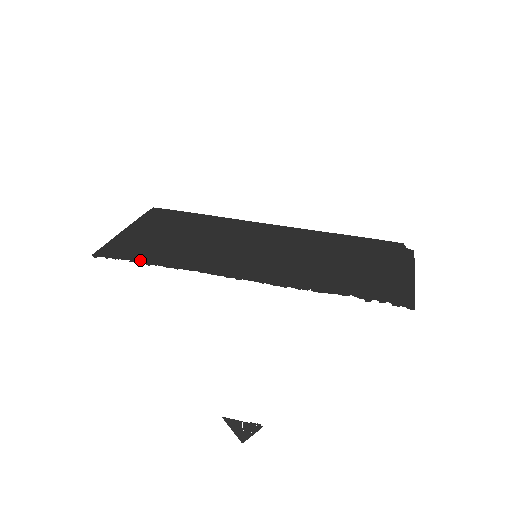
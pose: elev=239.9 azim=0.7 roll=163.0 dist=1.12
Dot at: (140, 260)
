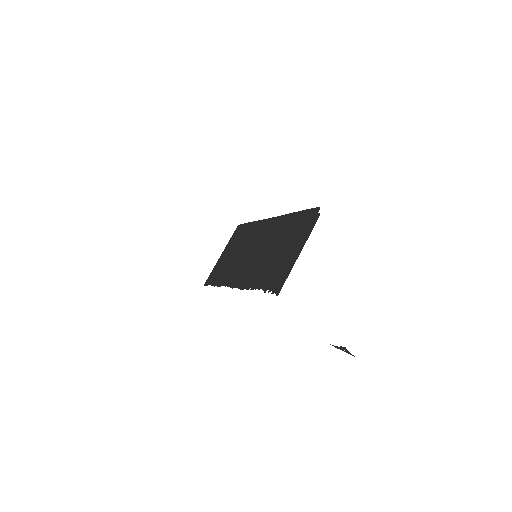
Dot at: (213, 283)
